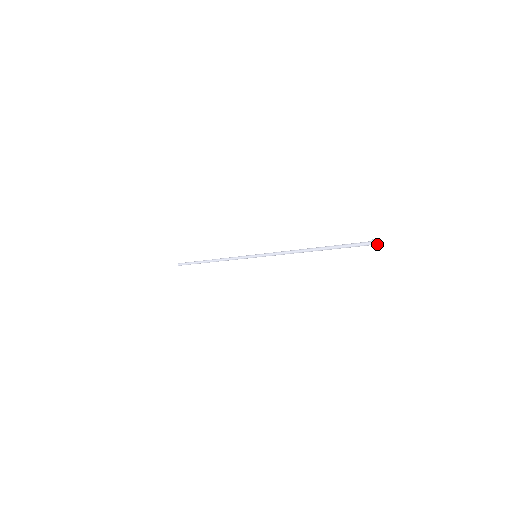
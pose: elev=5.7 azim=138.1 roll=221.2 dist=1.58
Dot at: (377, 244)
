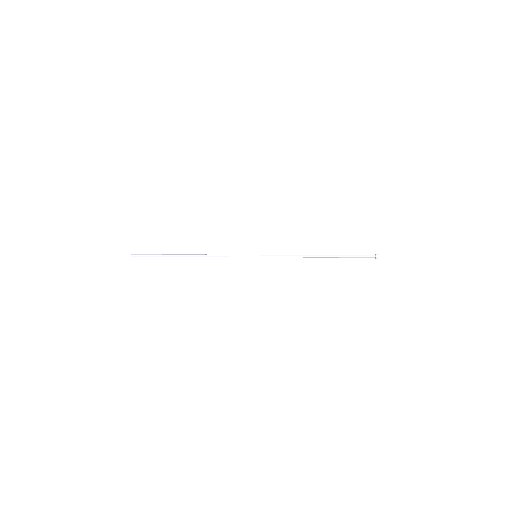
Dot at: (377, 255)
